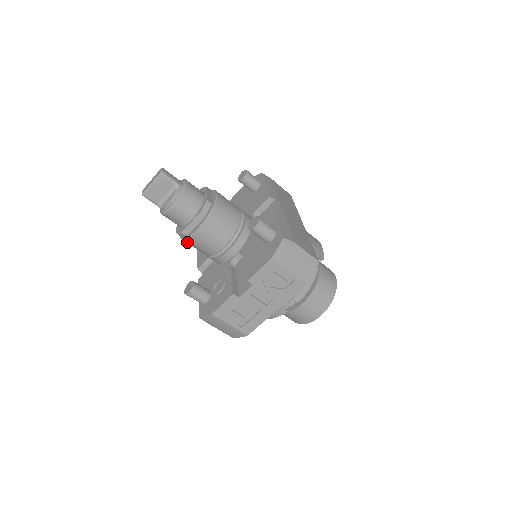
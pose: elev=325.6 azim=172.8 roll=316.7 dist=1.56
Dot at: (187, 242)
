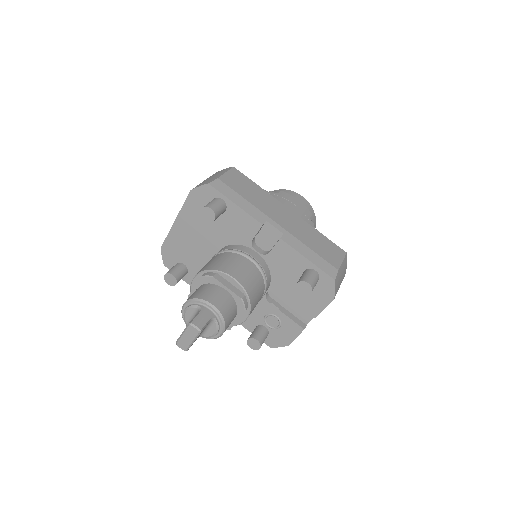
Dot at: occluded
